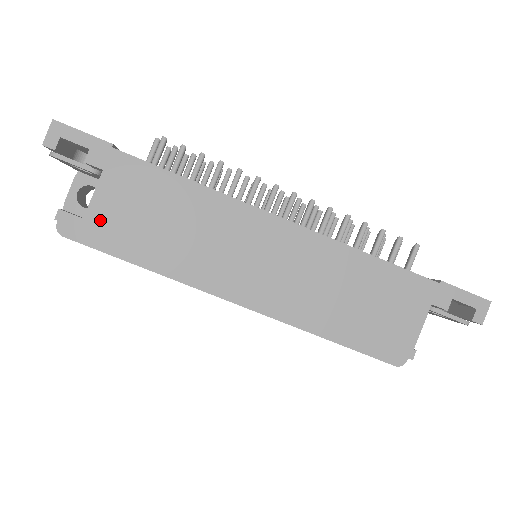
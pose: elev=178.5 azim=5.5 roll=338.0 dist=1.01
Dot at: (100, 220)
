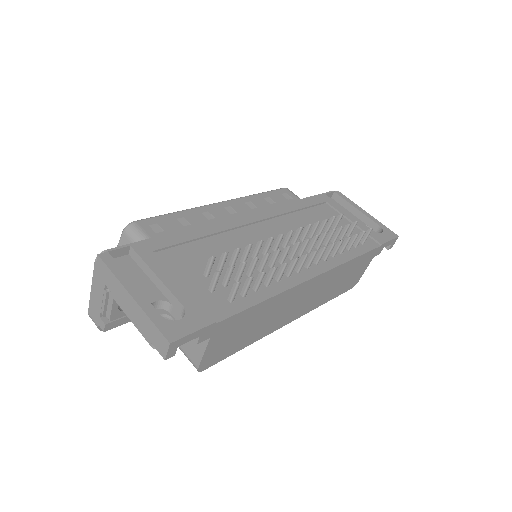
Dot at: (210, 358)
